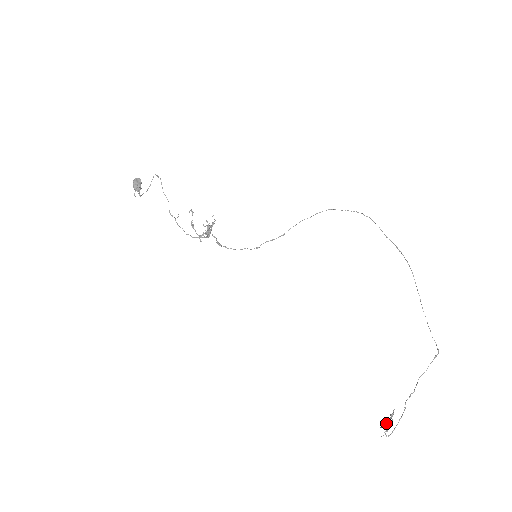
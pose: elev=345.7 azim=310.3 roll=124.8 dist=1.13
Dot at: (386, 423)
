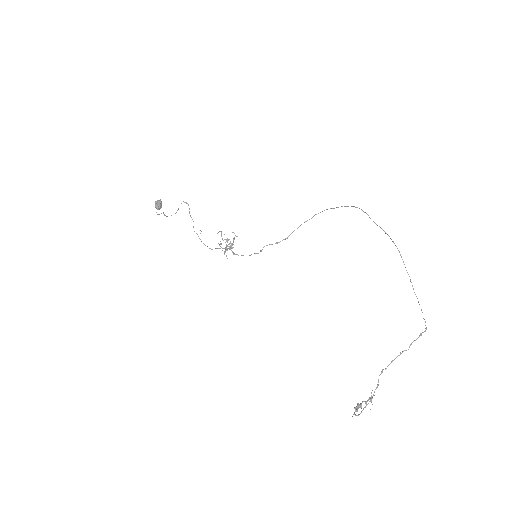
Dot at: (358, 403)
